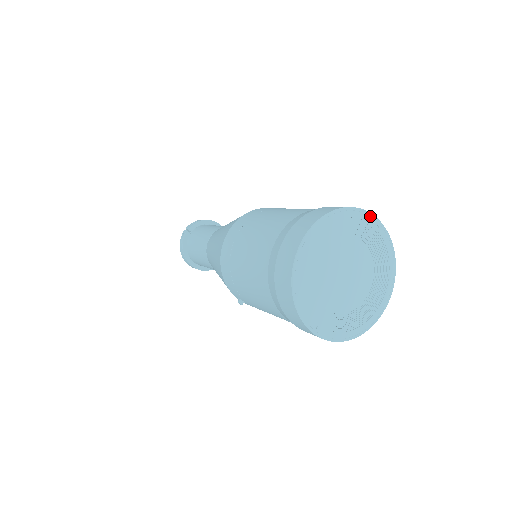
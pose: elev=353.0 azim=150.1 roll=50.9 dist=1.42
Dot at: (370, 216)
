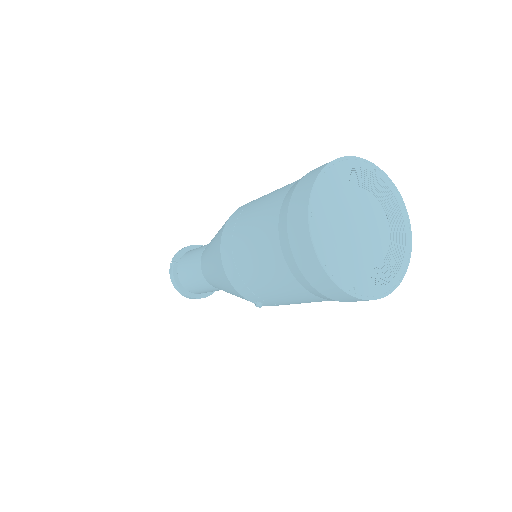
Dot at: (364, 162)
